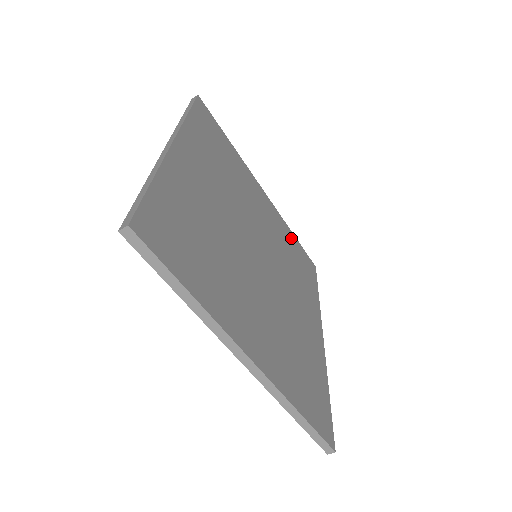
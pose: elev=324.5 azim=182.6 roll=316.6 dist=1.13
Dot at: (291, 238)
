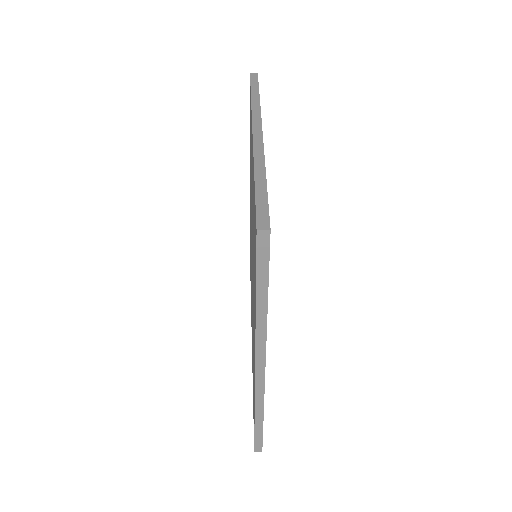
Dot at: occluded
